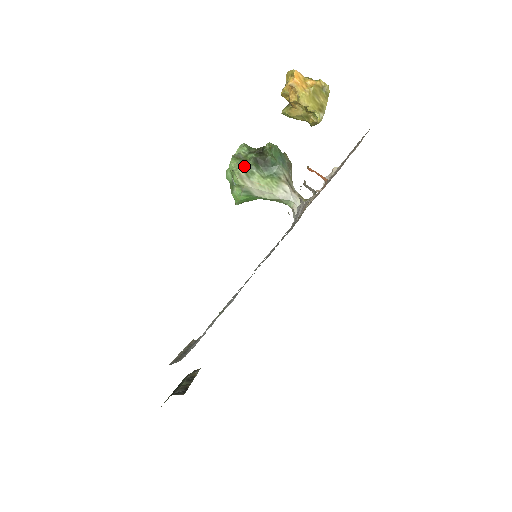
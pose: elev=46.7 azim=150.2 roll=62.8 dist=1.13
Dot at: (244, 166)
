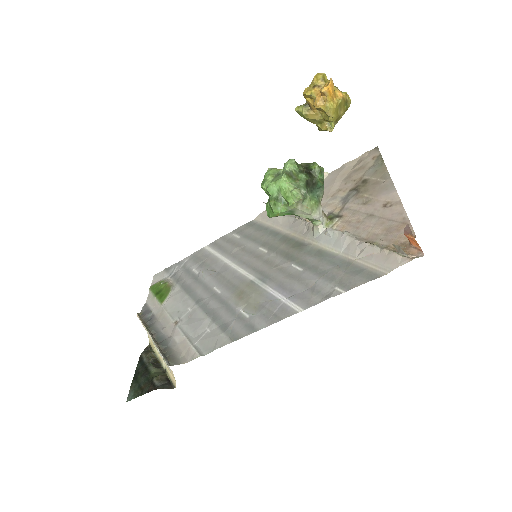
Dot at: (301, 189)
